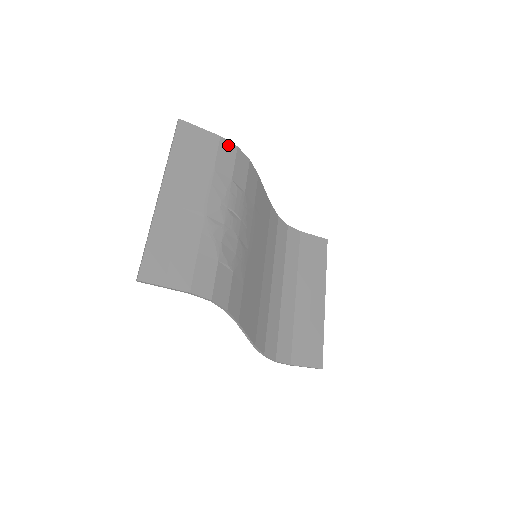
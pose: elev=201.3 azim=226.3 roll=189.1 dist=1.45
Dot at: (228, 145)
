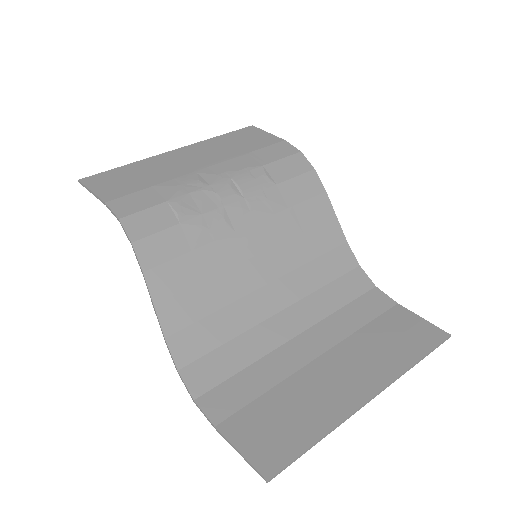
Dot at: (288, 147)
